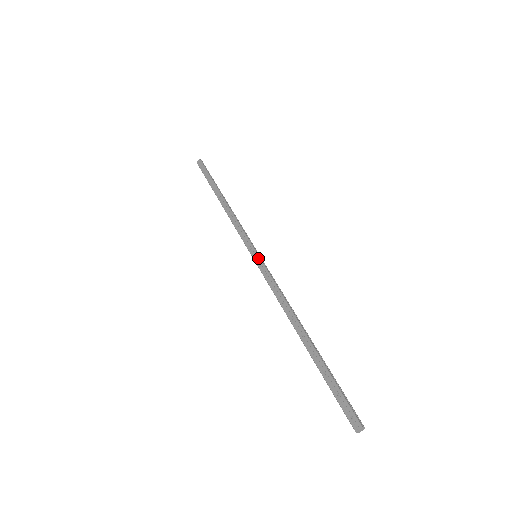
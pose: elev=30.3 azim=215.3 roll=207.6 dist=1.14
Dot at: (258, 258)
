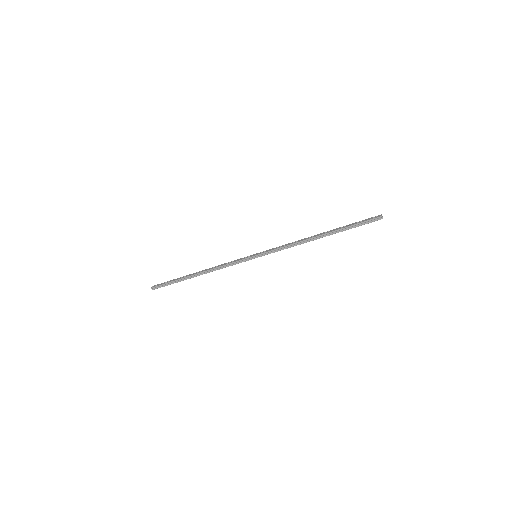
Dot at: (259, 253)
